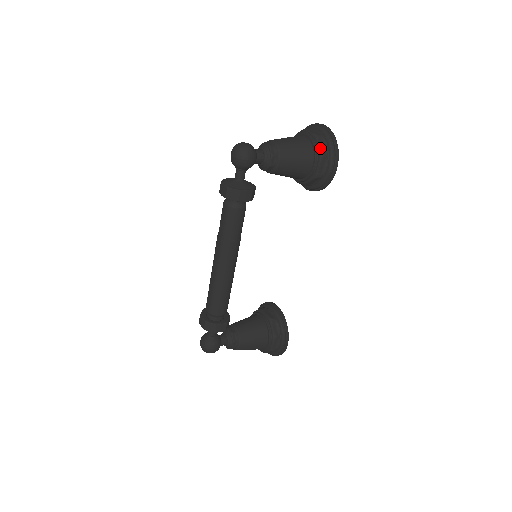
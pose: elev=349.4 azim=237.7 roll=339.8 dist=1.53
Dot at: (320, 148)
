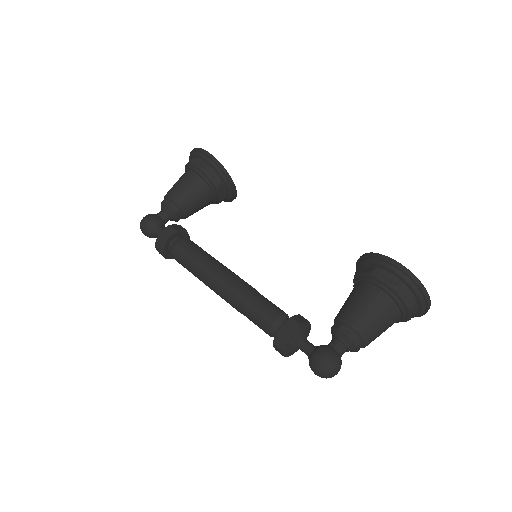
Dot at: occluded
